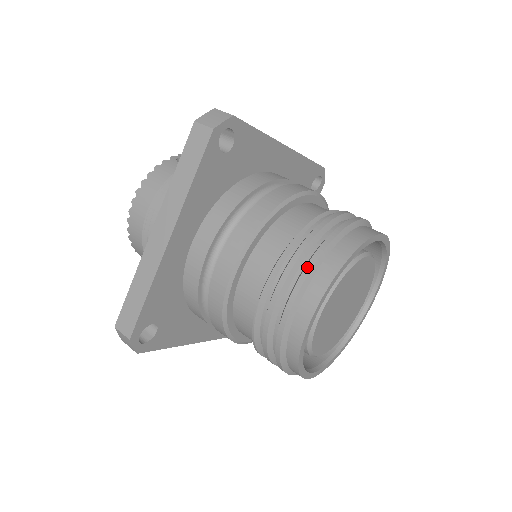
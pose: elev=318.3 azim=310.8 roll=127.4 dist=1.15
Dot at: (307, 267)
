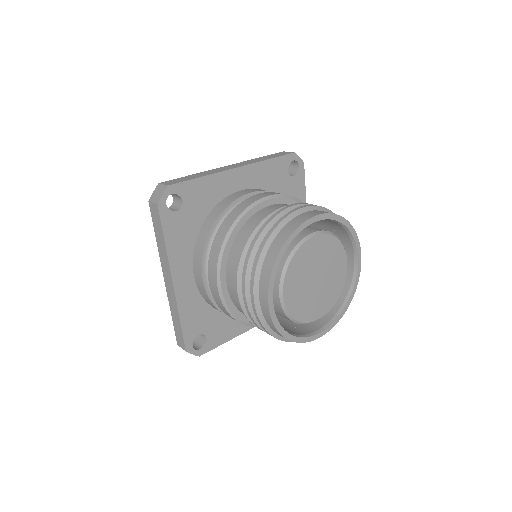
Dot at: (252, 274)
